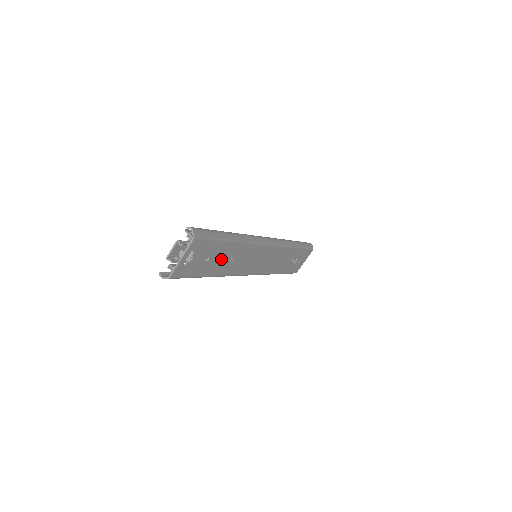
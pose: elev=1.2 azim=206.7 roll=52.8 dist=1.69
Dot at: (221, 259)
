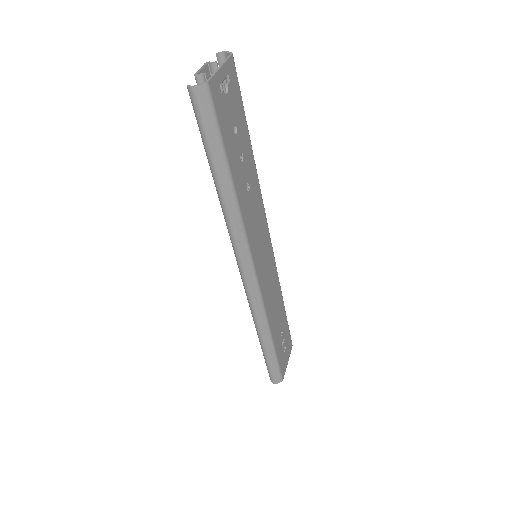
Dot at: (242, 164)
